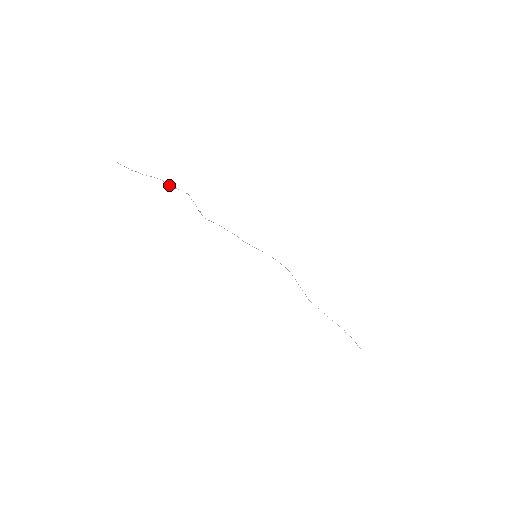
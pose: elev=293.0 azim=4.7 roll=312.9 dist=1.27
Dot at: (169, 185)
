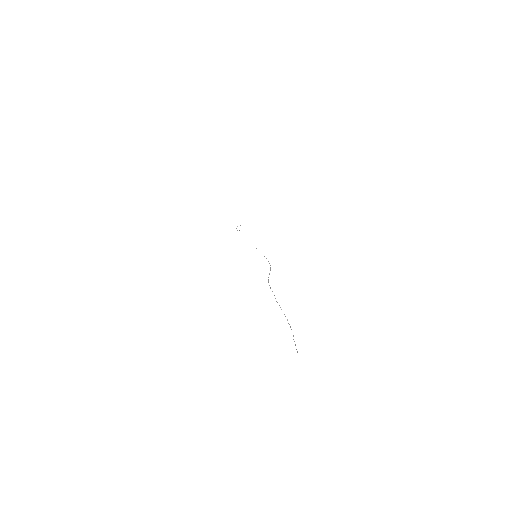
Dot at: occluded
